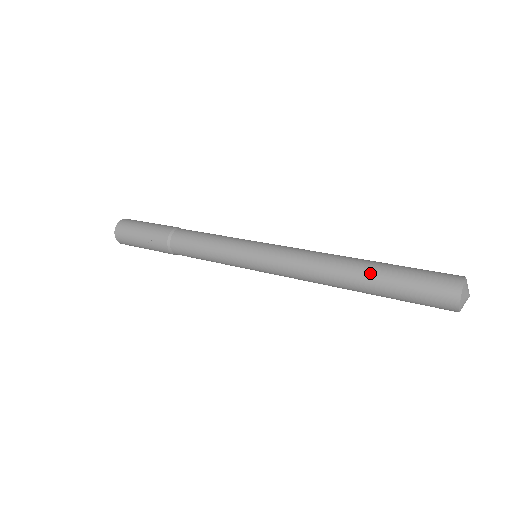
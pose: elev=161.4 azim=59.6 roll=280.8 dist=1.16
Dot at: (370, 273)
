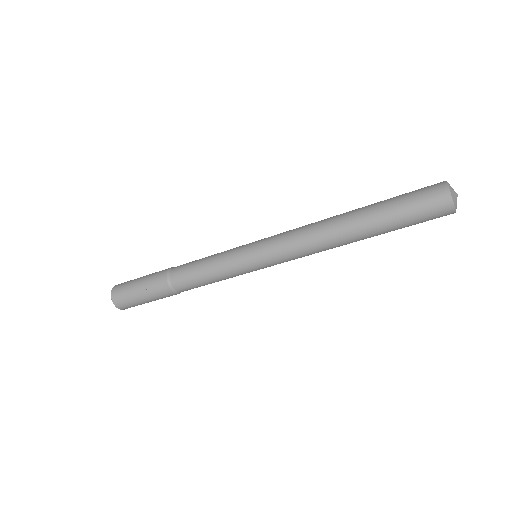
Dot at: (364, 209)
